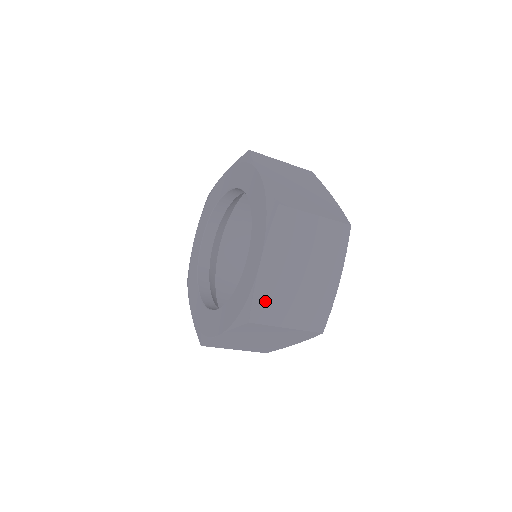
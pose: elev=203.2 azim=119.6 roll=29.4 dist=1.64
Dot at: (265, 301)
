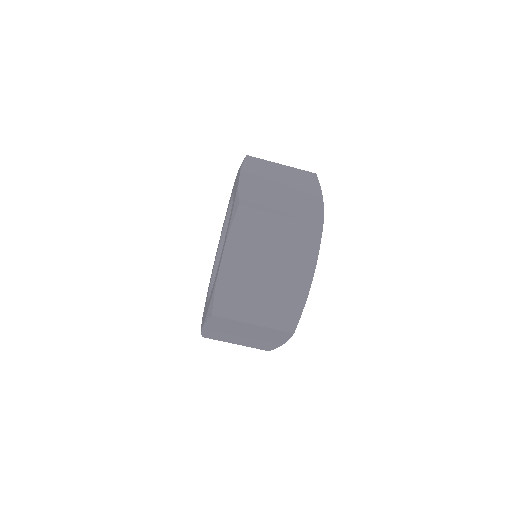
Dot at: (251, 196)
